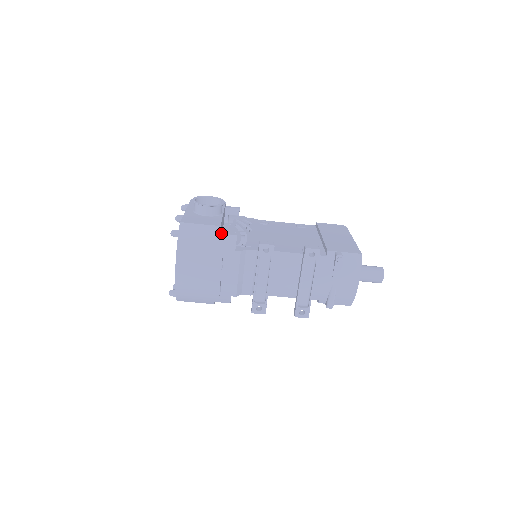
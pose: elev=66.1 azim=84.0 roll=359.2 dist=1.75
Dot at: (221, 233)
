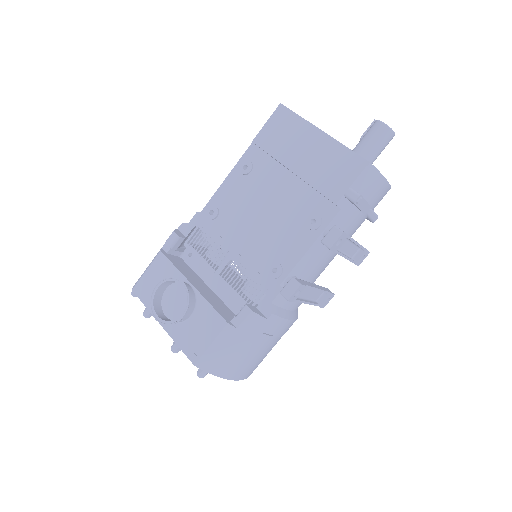
Dot at: (237, 326)
